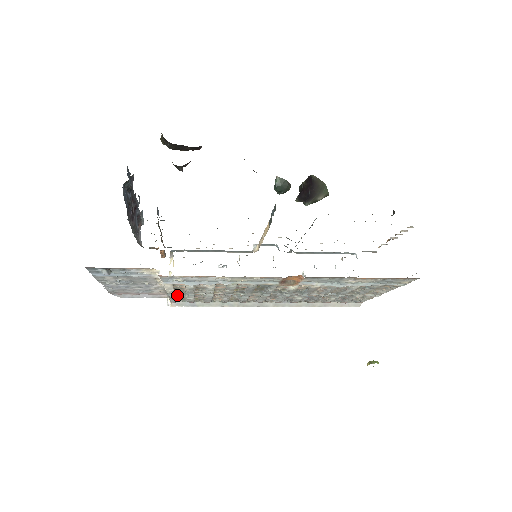
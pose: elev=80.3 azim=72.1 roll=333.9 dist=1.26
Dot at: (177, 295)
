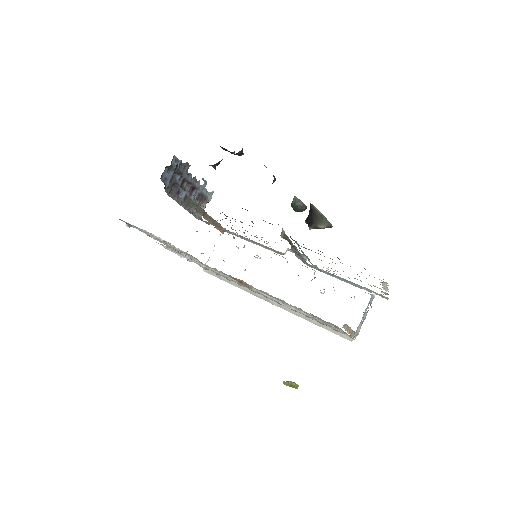
Dot at: occluded
